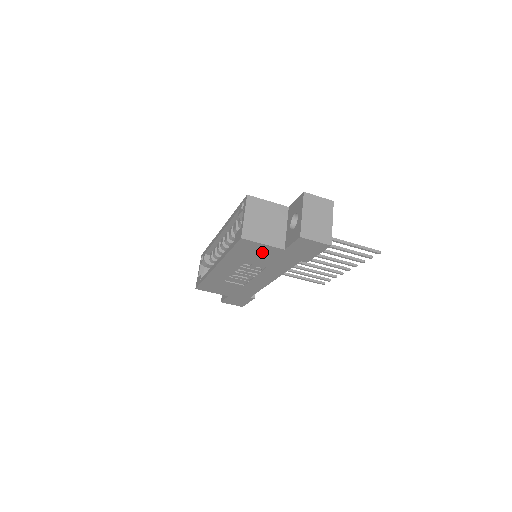
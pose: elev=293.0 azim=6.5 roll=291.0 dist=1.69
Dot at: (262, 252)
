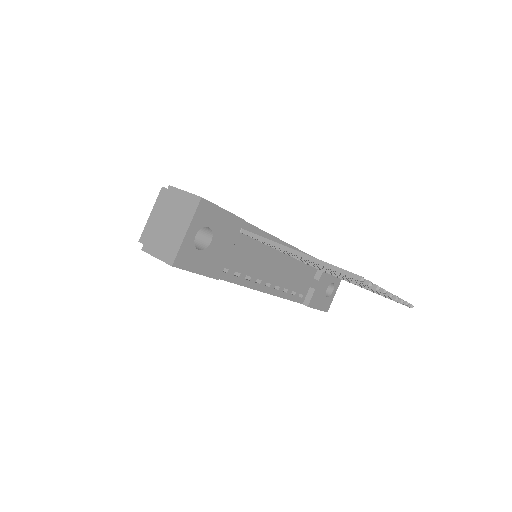
Dot at: occluded
